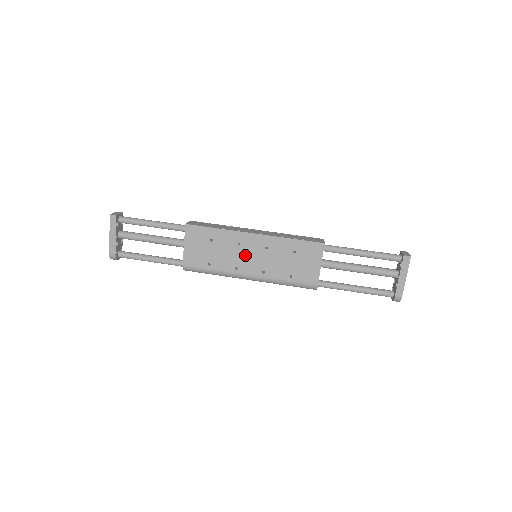
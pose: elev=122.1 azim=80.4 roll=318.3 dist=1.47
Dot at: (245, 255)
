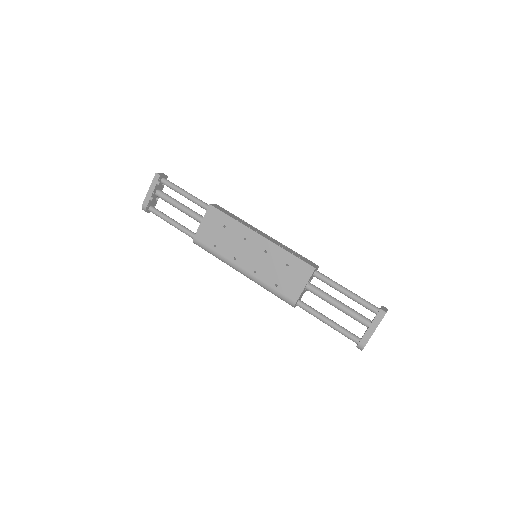
Dot at: (246, 250)
